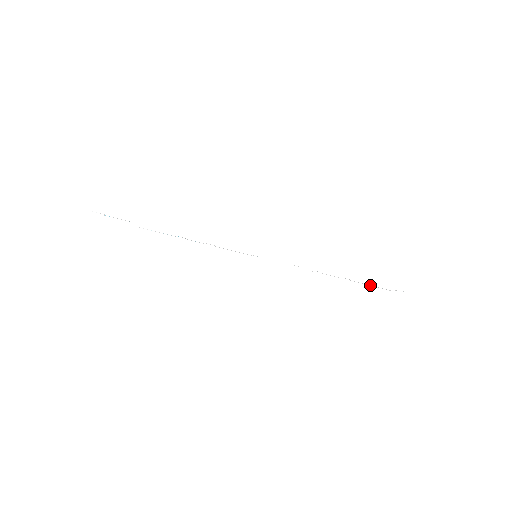
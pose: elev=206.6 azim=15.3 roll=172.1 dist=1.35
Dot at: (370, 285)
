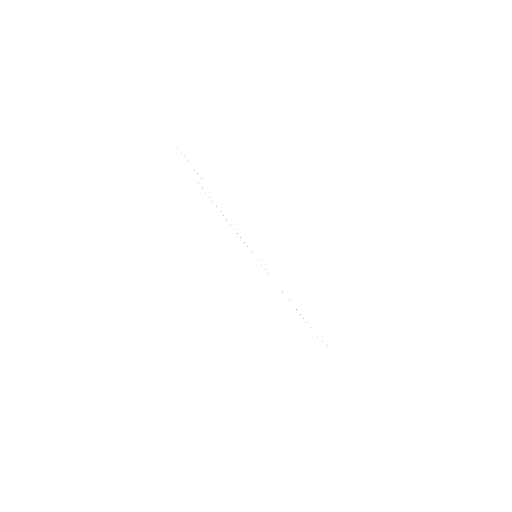
Dot at: (310, 327)
